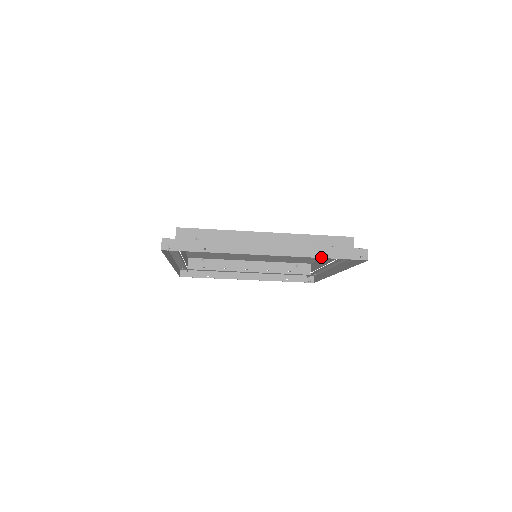
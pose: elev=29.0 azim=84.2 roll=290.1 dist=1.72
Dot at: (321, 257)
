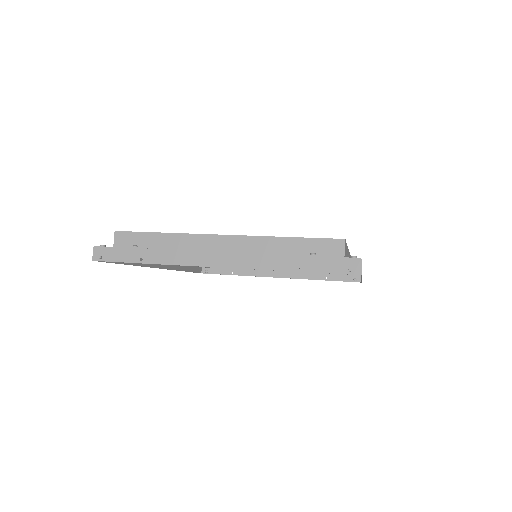
Dot at: (290, 270)
